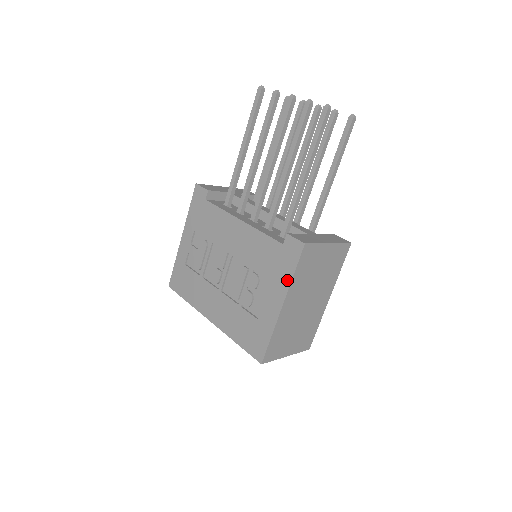
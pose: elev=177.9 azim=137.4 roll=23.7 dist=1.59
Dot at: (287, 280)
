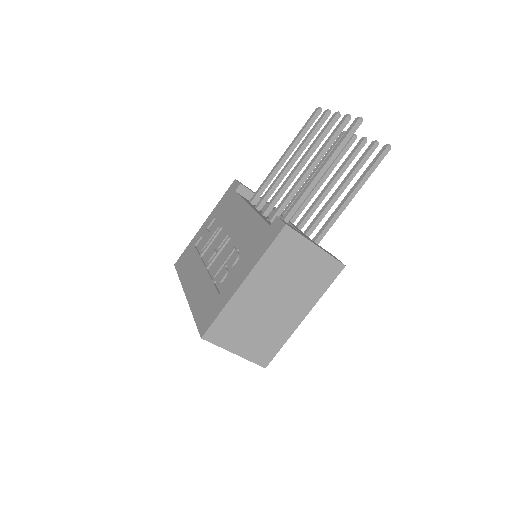
Dot at: (258, 257)
